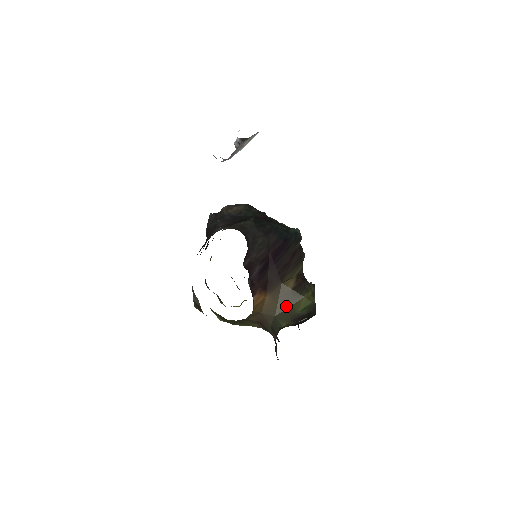
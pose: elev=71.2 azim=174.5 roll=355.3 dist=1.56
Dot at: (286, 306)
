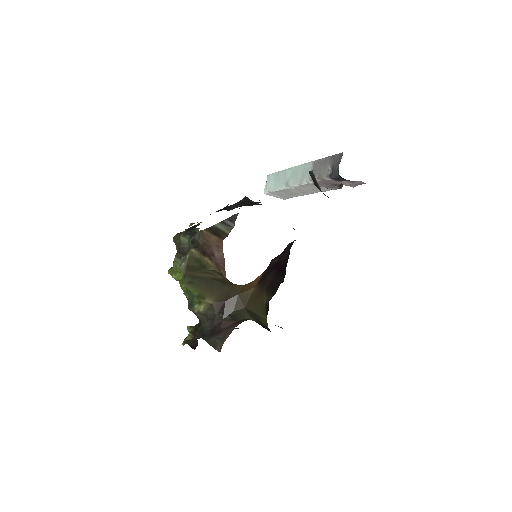
Dot at: (255, 310)
